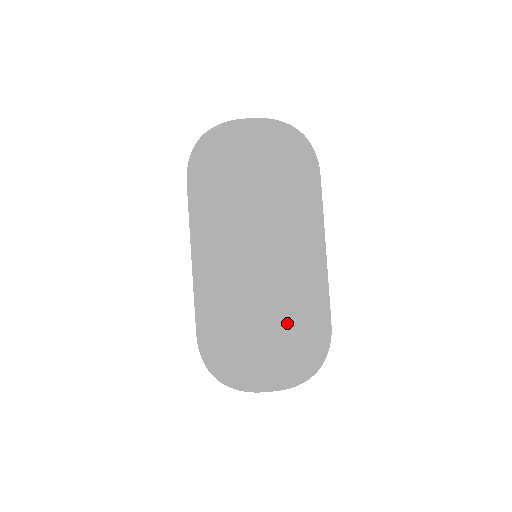
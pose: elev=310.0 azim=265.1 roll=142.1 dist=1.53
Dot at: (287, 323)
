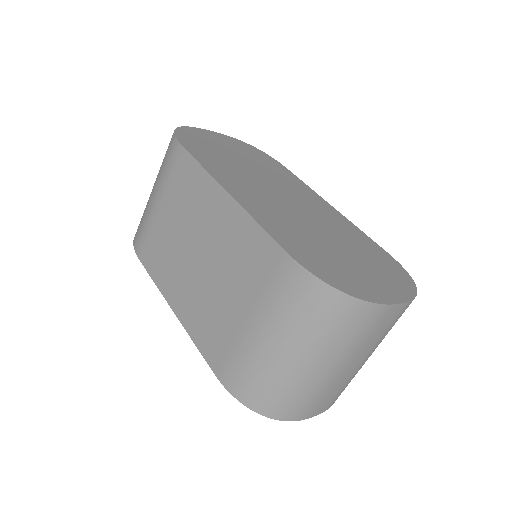
Dot at: (355, 248)
